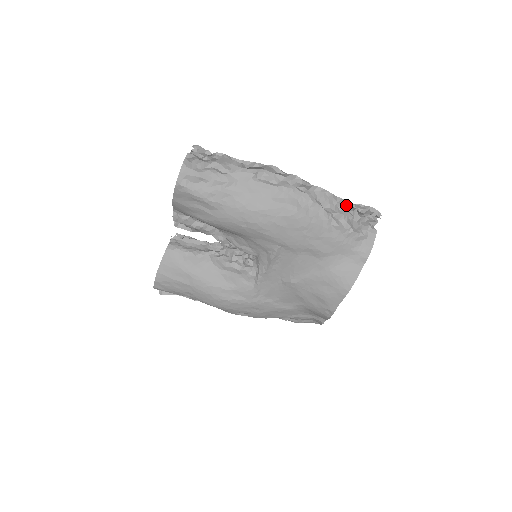
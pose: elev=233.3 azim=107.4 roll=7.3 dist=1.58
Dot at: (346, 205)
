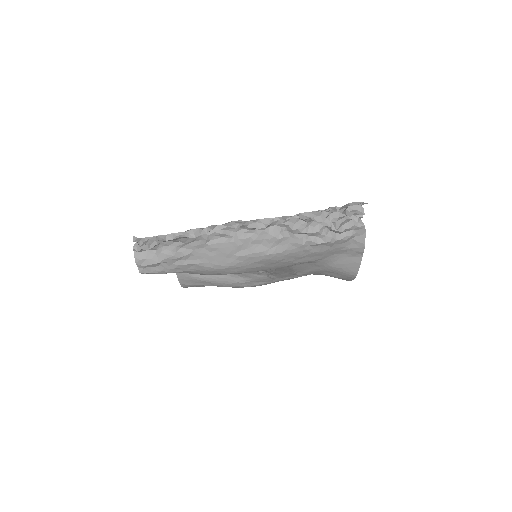
Dot at: (318, 219)
